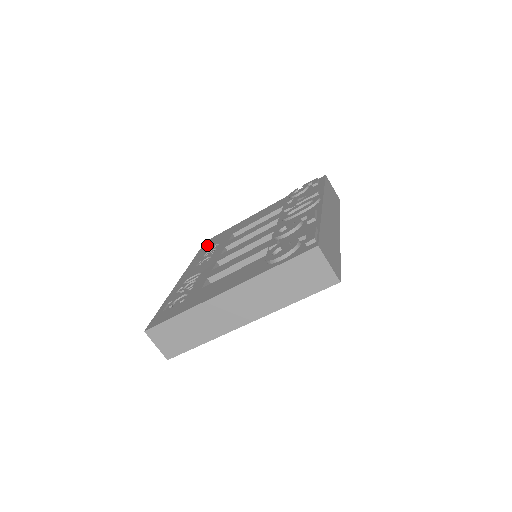
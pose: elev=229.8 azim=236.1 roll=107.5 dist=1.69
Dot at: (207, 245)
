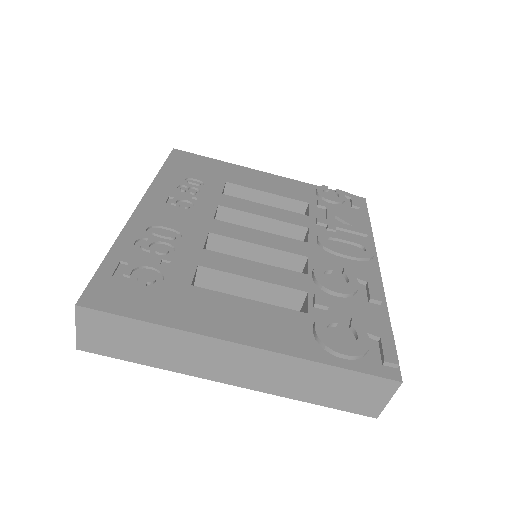
Dot at: (180, 163)
